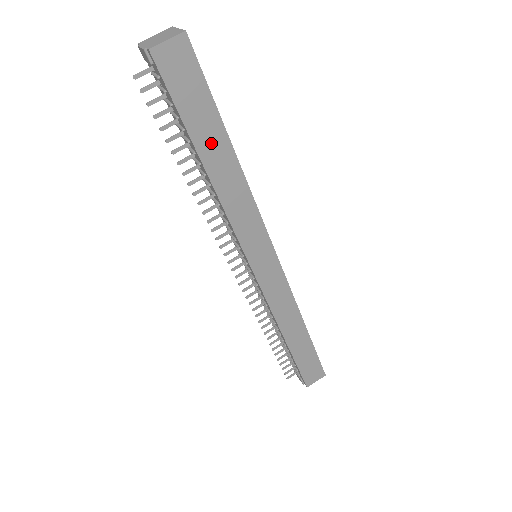
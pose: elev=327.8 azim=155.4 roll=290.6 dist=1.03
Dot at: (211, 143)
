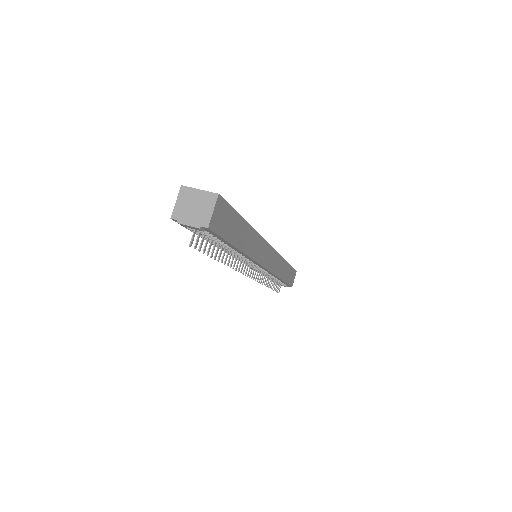
Dot at: (240, 234)
